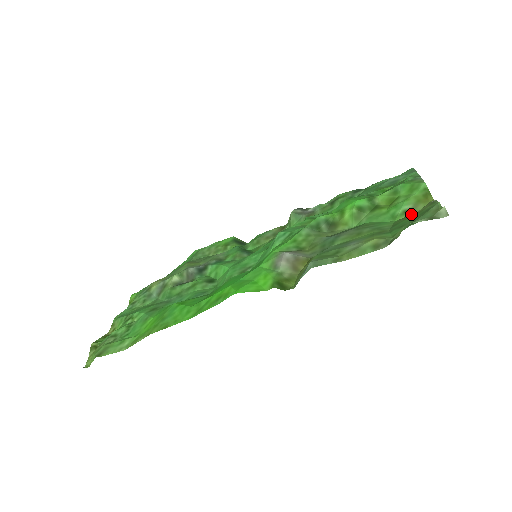
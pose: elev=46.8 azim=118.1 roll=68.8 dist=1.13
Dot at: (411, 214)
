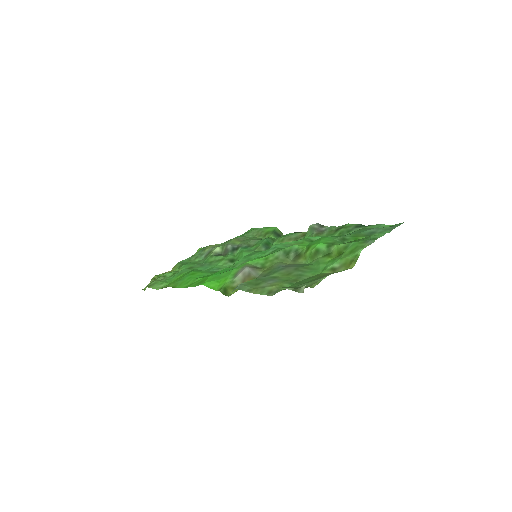
Dot at: occluded
